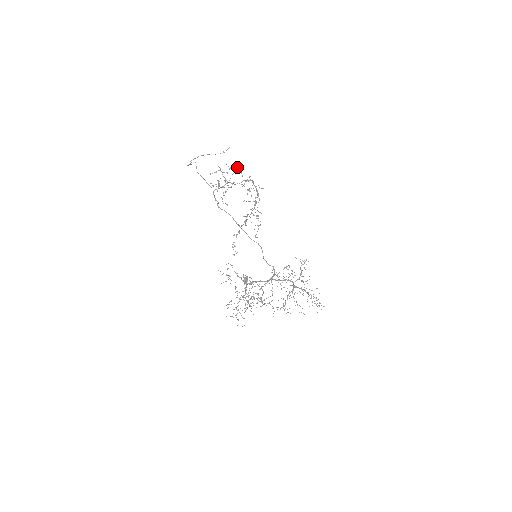
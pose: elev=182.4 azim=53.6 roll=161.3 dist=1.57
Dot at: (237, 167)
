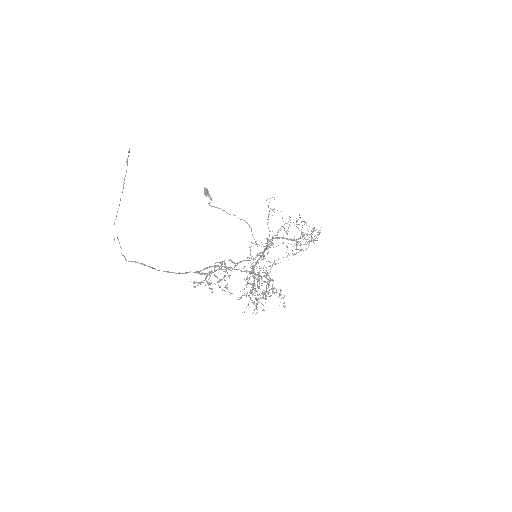
Dot at: (225, 265)
